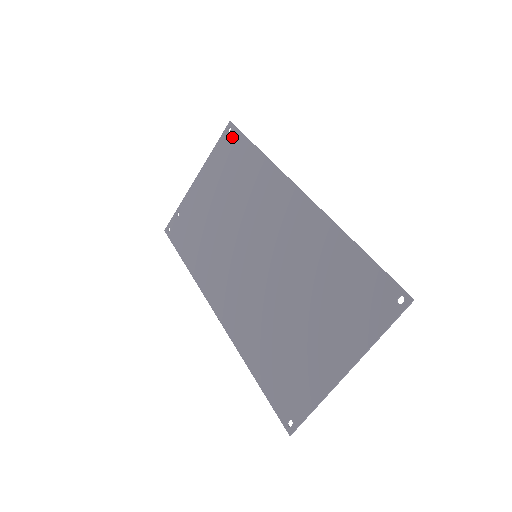
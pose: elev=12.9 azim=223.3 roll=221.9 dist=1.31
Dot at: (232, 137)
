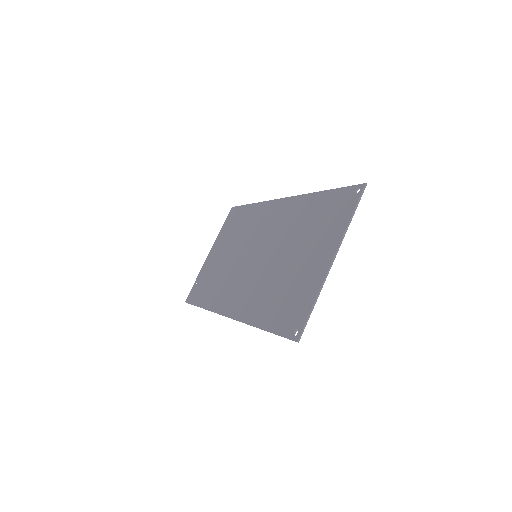
Dot at: (234, 212)
